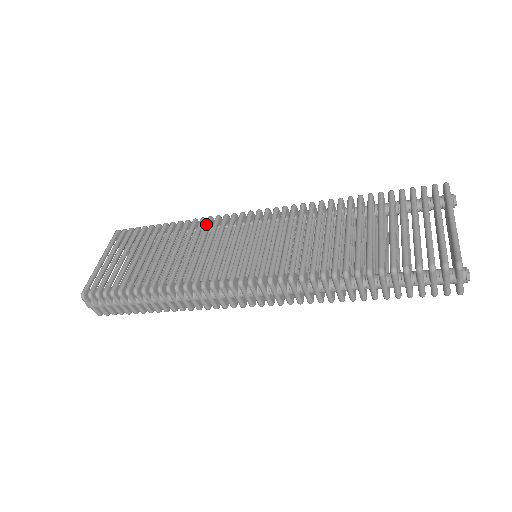
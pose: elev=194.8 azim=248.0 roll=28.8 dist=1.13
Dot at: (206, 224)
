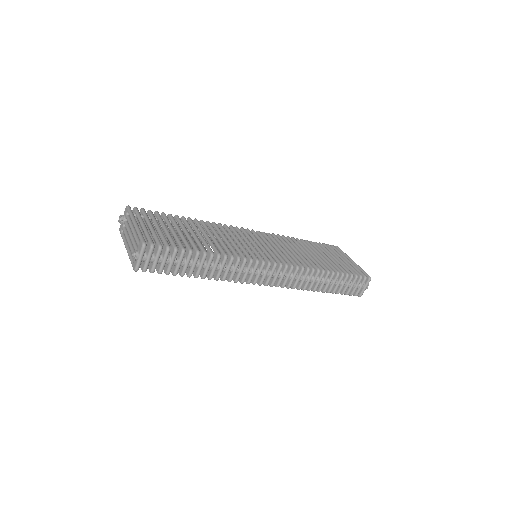
Dot at: occluded
